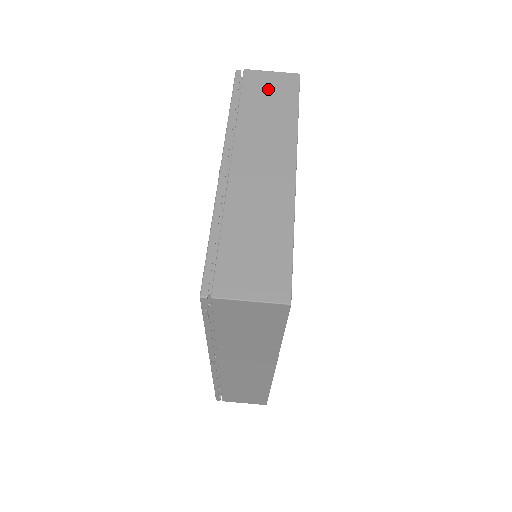
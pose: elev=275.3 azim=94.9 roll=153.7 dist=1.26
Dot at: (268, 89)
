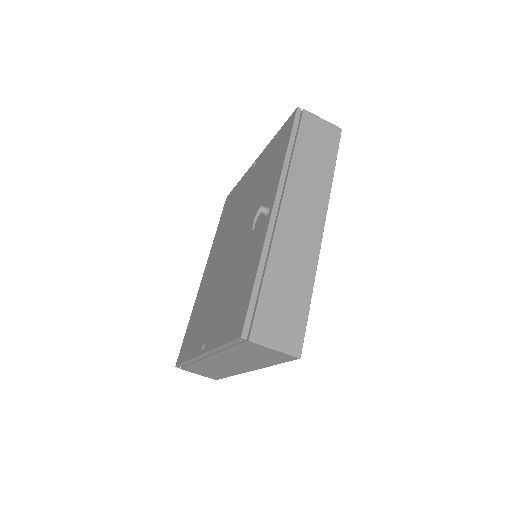
Dot at: (261, 353)
